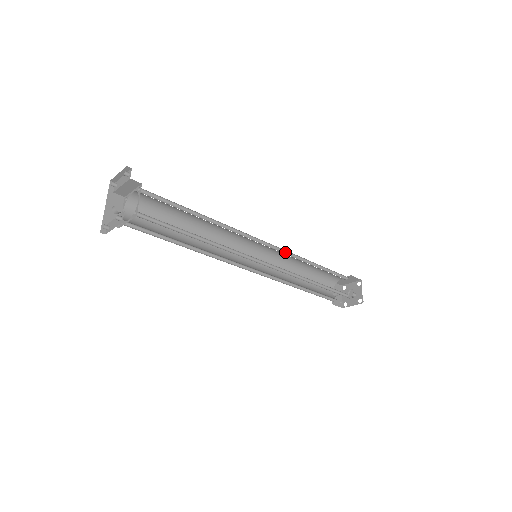
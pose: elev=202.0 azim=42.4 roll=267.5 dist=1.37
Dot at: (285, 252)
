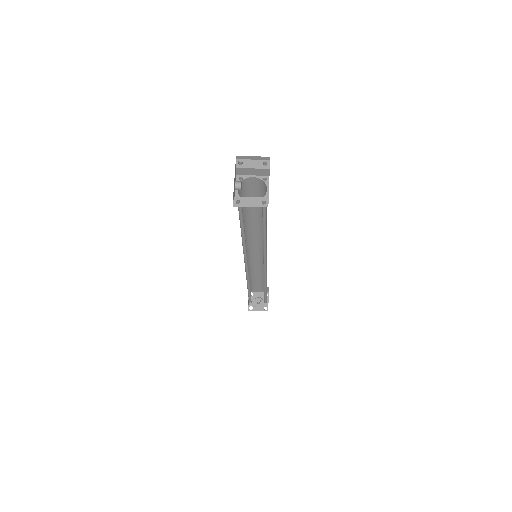
Dot at: occluded
